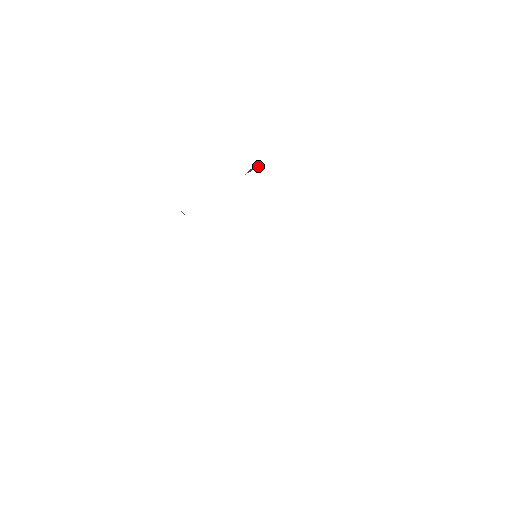
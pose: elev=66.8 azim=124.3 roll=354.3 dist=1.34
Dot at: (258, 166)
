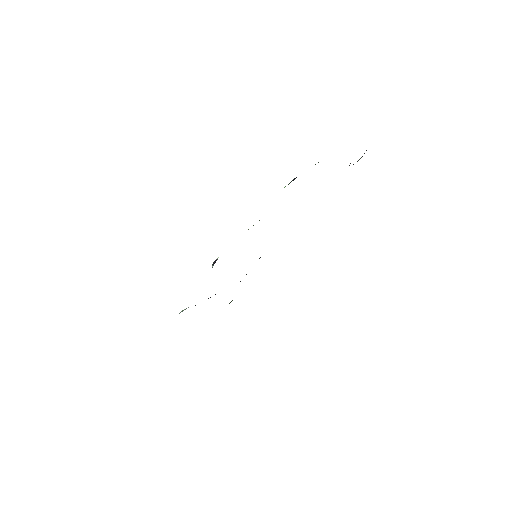
Dot at: (218, 257)
